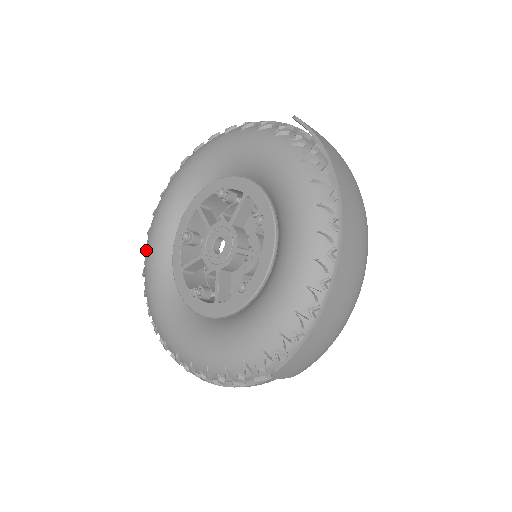
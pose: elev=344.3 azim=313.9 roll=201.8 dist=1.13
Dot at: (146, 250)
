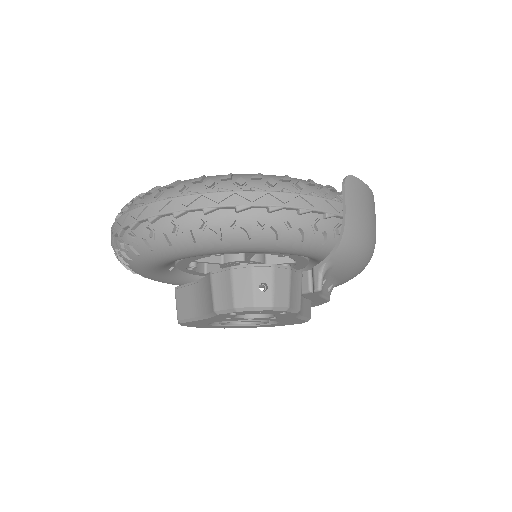
Dot at: occluded
